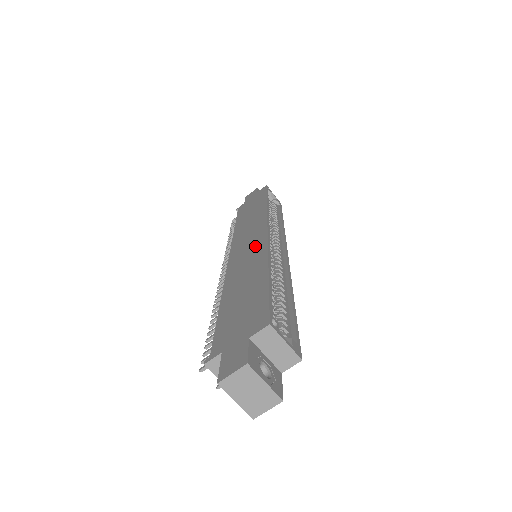
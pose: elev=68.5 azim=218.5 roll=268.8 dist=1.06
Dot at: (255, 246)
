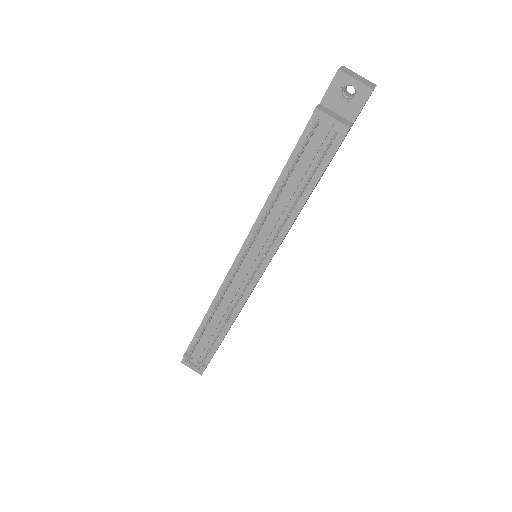
Dot at: occluded
